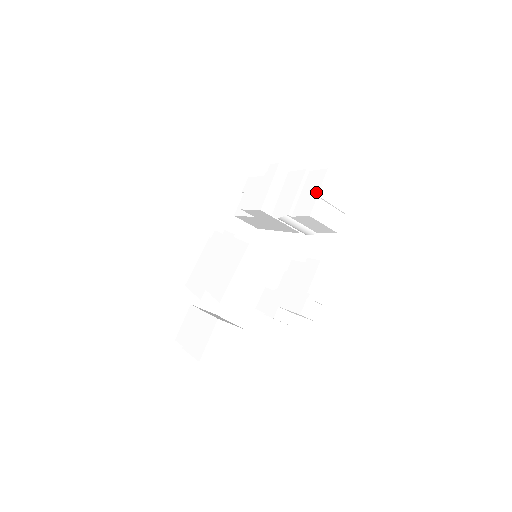
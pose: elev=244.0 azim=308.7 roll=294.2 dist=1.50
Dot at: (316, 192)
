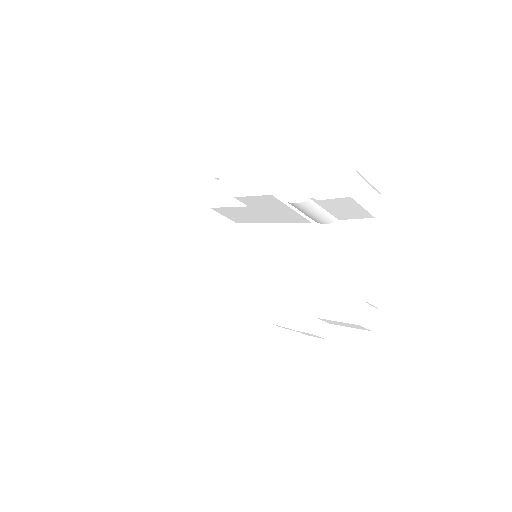
Dot at: (352, 166)
